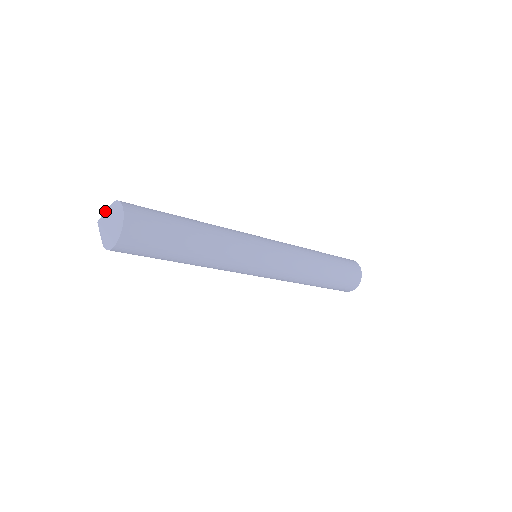
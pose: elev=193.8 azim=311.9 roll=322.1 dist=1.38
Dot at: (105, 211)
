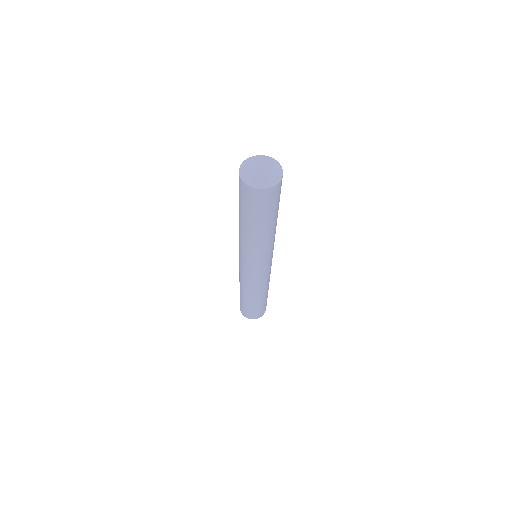
Dot at: (259, 158)
